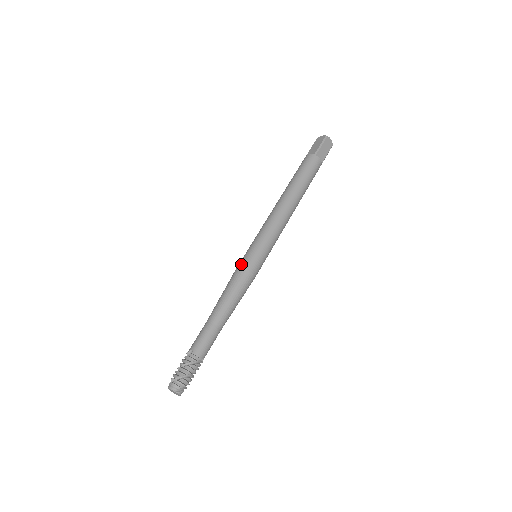
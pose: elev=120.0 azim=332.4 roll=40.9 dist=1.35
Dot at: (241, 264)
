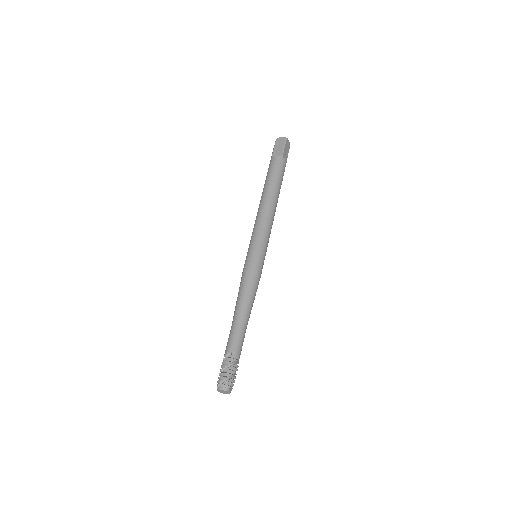
Dot at: (249, 266)
